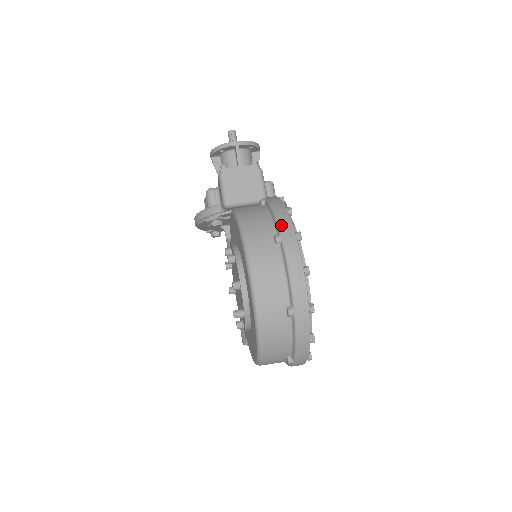
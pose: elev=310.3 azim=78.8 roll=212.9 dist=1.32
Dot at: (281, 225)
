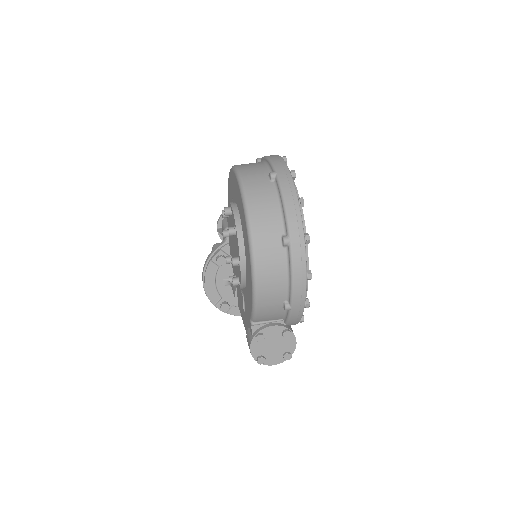
Dot at: occluded
